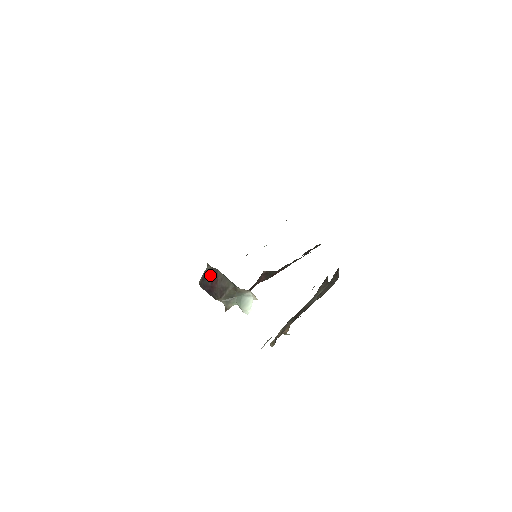
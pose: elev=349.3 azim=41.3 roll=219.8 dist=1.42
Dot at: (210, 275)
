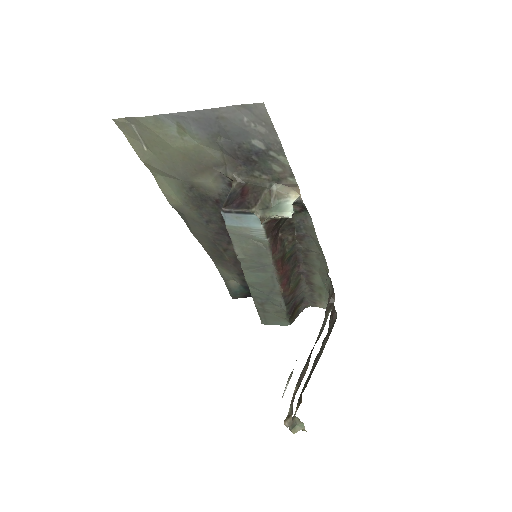
Dot at: (237, 191)
